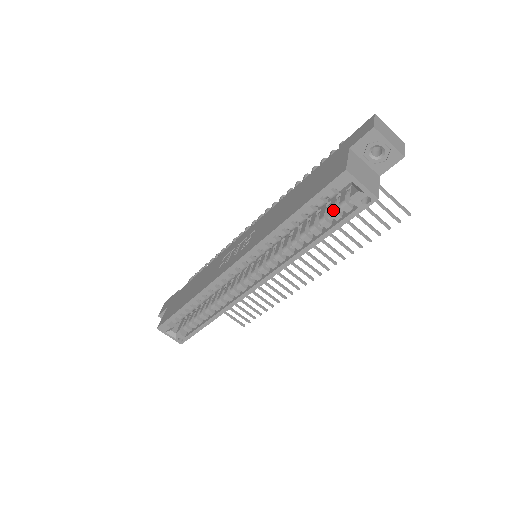
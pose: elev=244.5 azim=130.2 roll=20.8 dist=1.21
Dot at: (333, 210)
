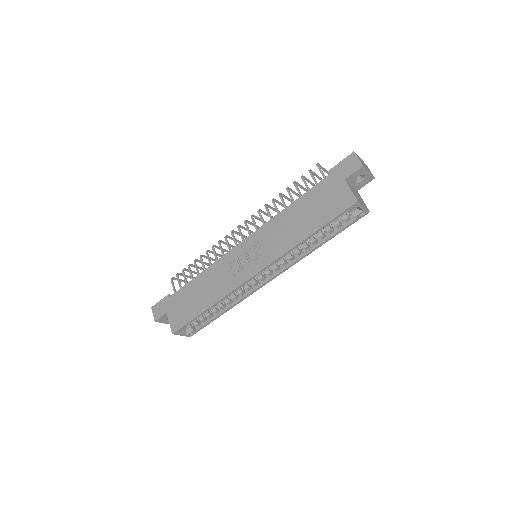
Dot at: (338, 222)
